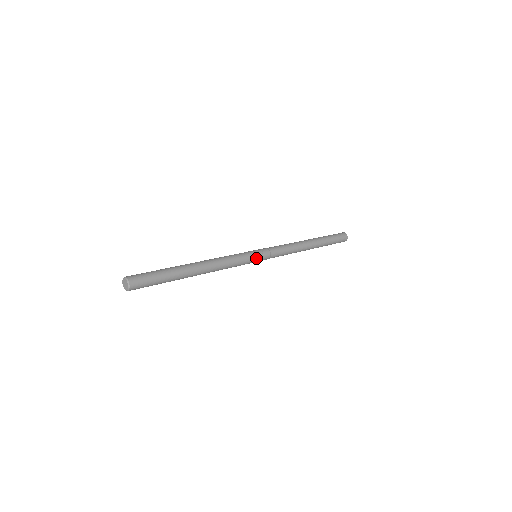
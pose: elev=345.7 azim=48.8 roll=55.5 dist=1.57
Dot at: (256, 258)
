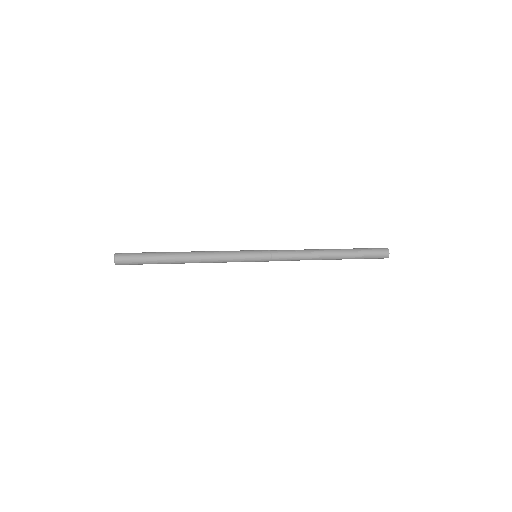
Dot at: (252, 257)
